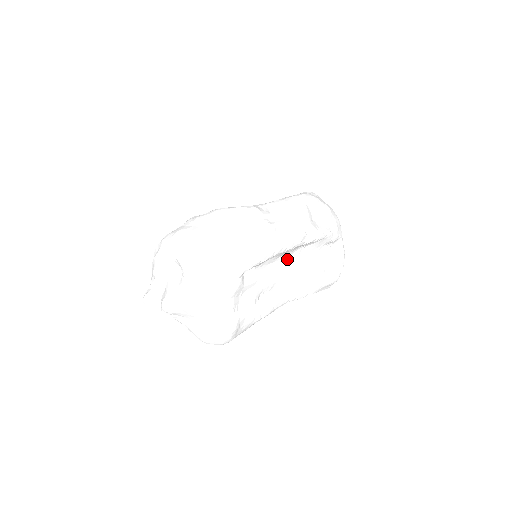
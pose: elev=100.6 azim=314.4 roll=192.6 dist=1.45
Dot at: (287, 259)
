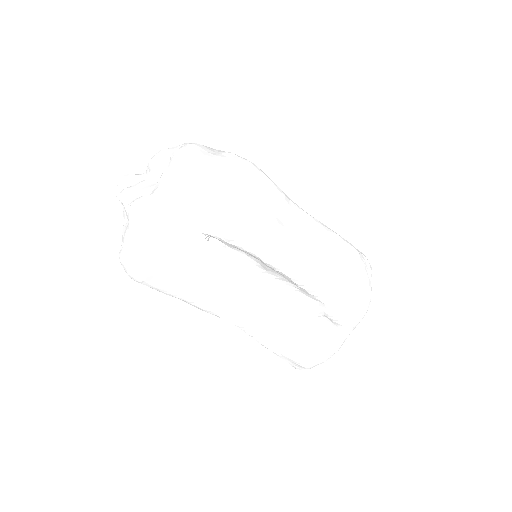
Dot at: (270, 281)
